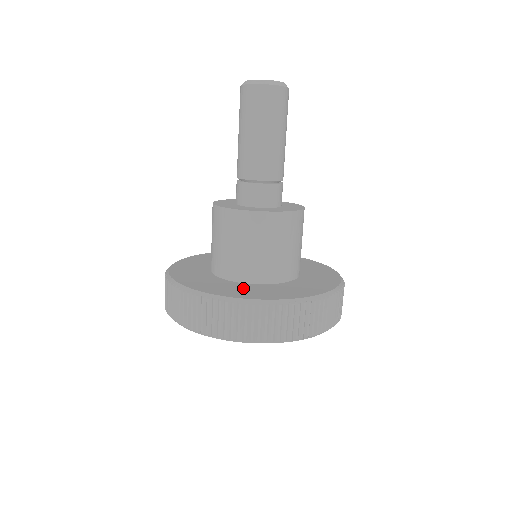
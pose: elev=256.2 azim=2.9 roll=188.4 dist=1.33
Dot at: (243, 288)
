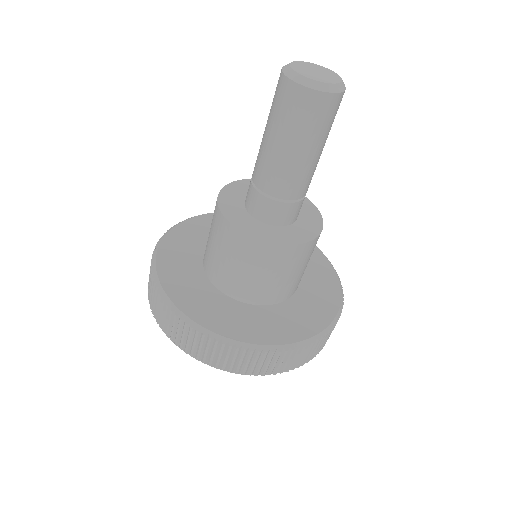
Dot at: (268, 319)
